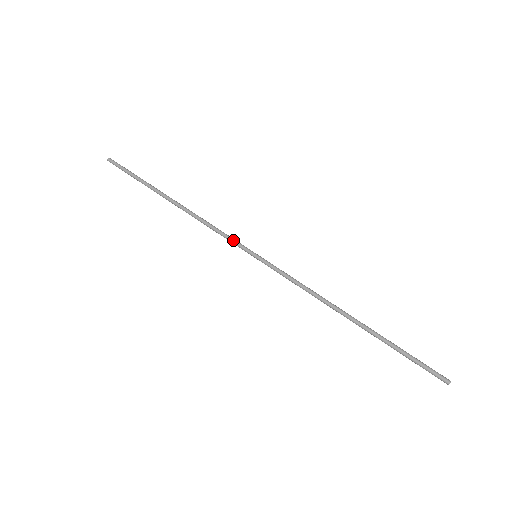
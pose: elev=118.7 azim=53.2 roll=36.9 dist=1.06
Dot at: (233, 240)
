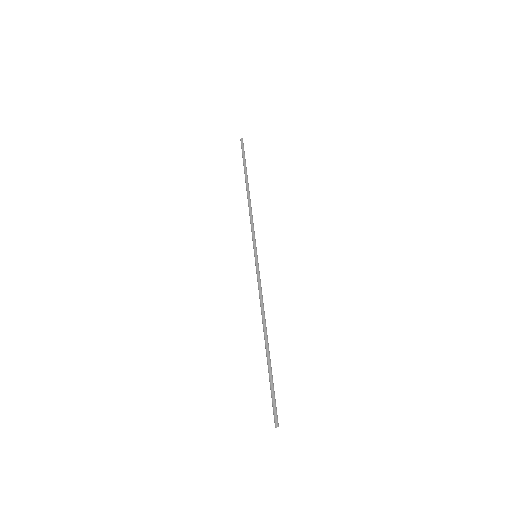
Dot at: (252, 237)
